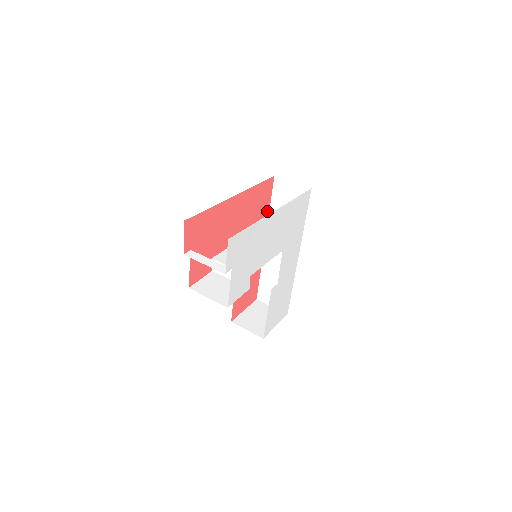
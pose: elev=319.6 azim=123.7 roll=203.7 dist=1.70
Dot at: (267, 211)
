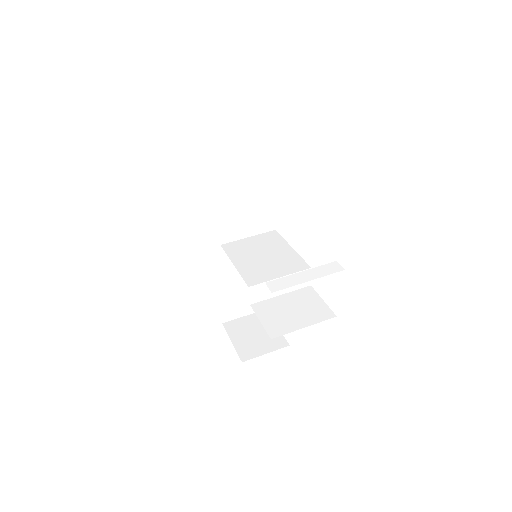
Dot at: (202, 206)
